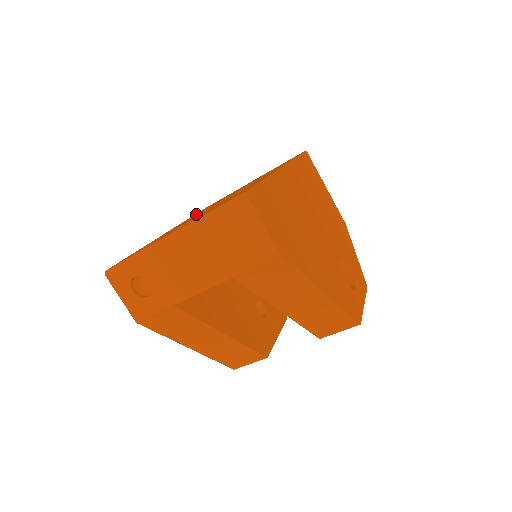
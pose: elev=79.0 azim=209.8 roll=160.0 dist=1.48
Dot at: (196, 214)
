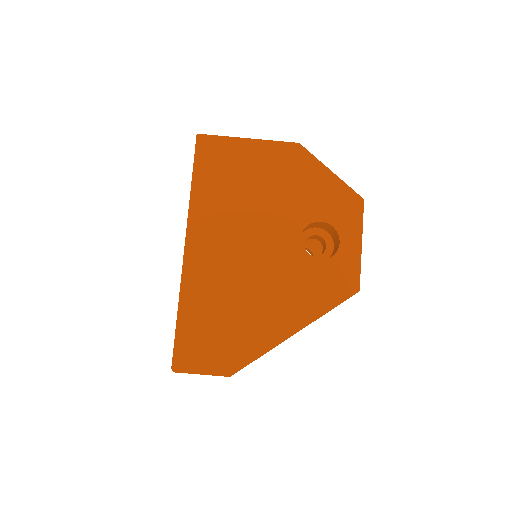
Dot at: occluded
